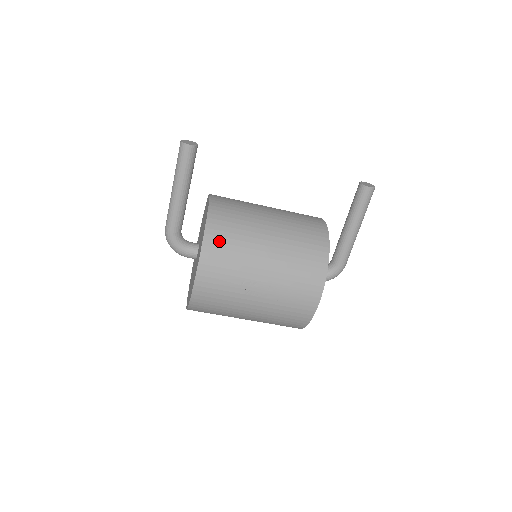
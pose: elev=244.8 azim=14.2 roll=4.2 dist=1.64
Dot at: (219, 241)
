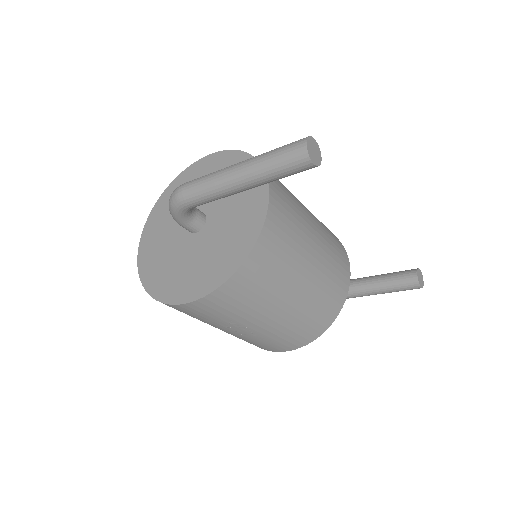
Dot at: (245, 285)
